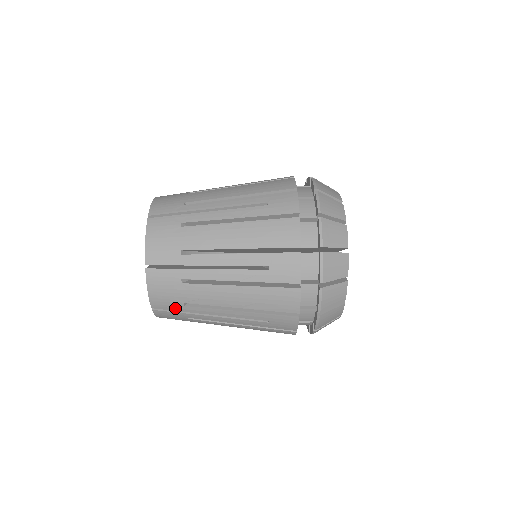
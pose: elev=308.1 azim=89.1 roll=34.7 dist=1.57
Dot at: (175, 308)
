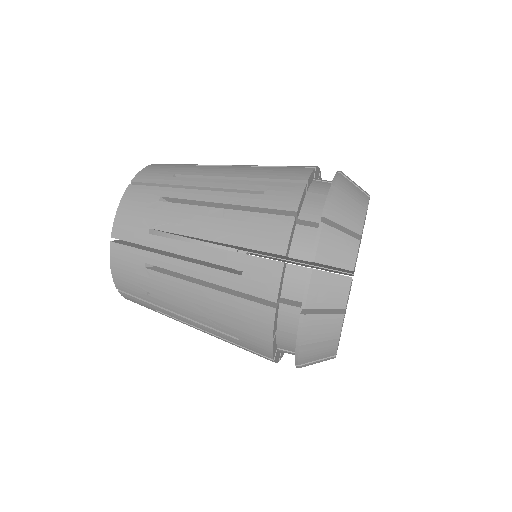
Dot at: (137, 238)
